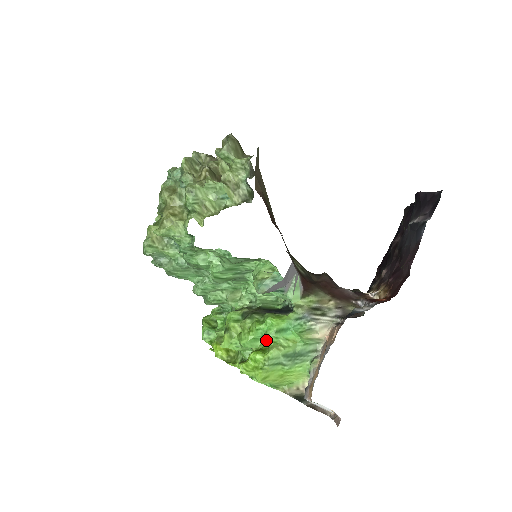
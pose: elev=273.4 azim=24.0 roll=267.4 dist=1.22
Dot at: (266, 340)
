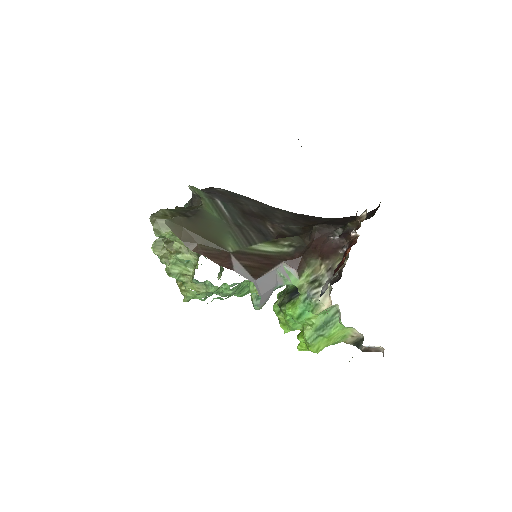
Dot at: (299, 323)
